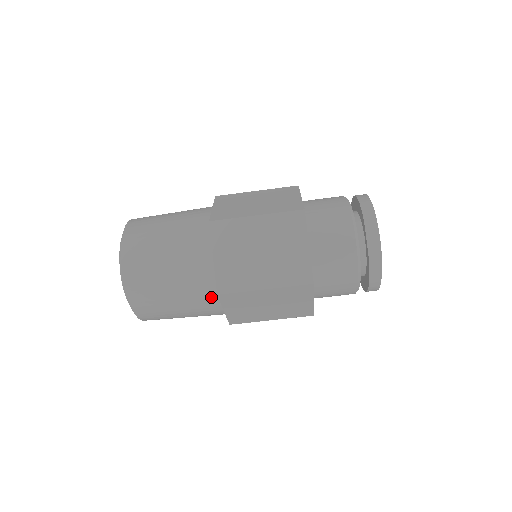
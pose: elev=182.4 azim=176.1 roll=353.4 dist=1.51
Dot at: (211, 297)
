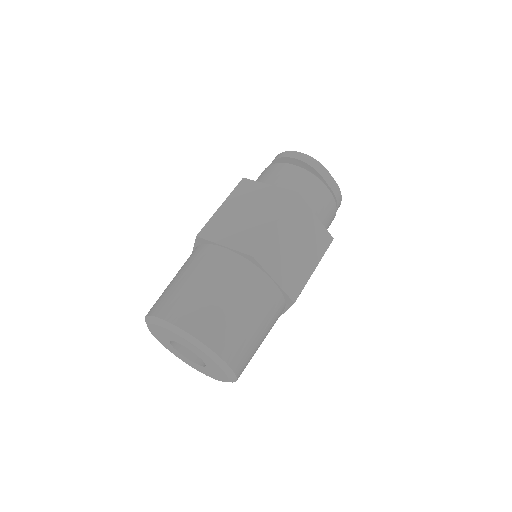
Dot at: (281, 310)
